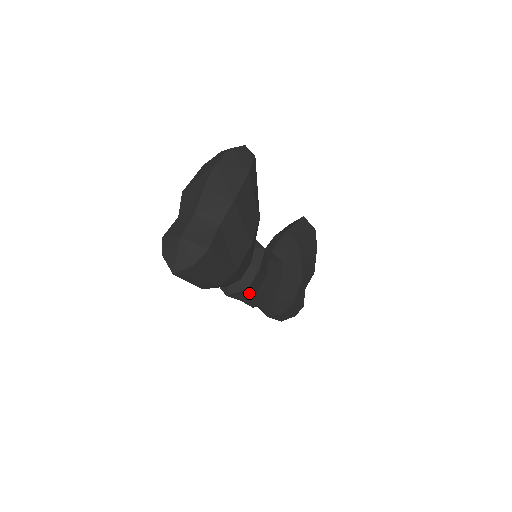
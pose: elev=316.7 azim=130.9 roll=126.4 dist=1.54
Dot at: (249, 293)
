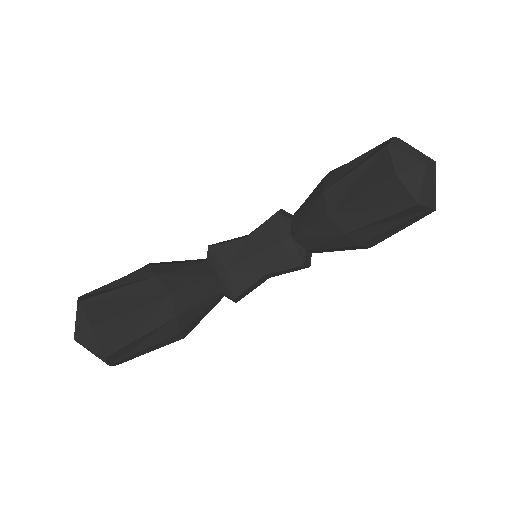
Dot at: occluded
